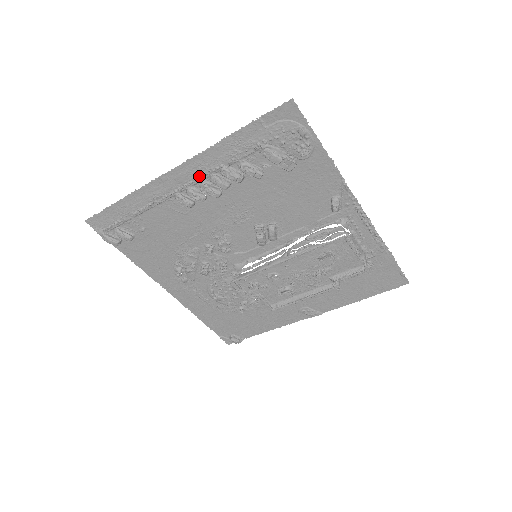
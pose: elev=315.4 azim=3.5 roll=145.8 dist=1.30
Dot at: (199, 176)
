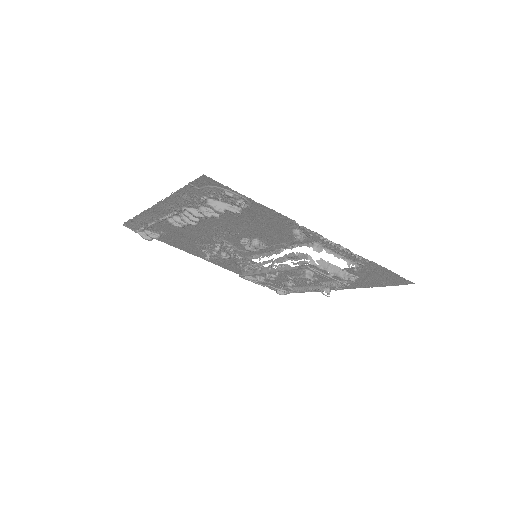
Dot at: (174, 211)
